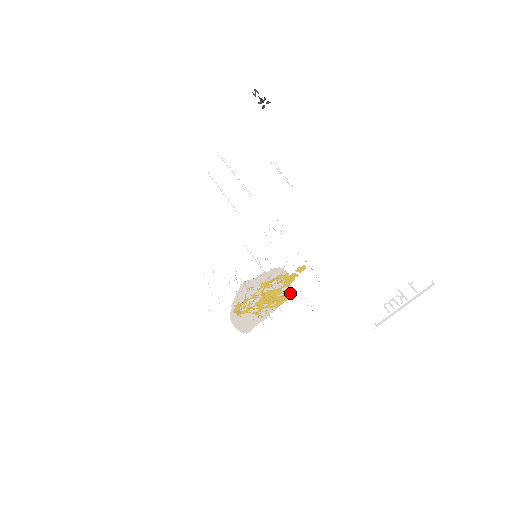
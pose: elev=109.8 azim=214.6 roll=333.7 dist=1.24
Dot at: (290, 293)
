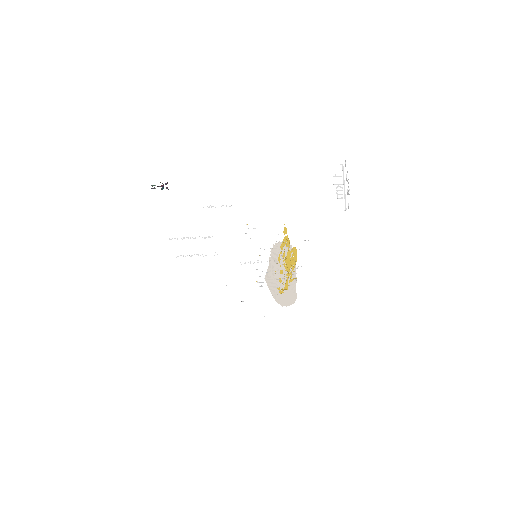
Dot at: (295, 248)
